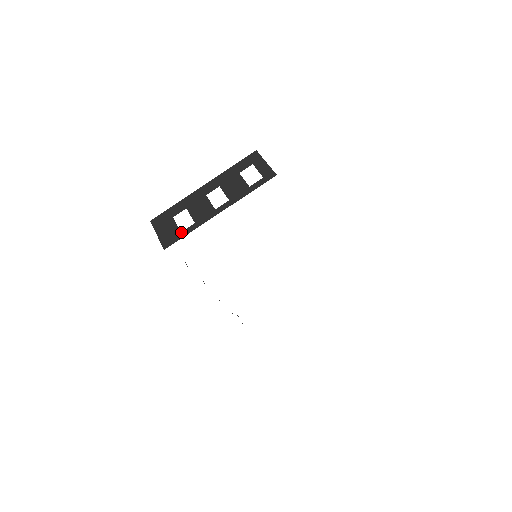
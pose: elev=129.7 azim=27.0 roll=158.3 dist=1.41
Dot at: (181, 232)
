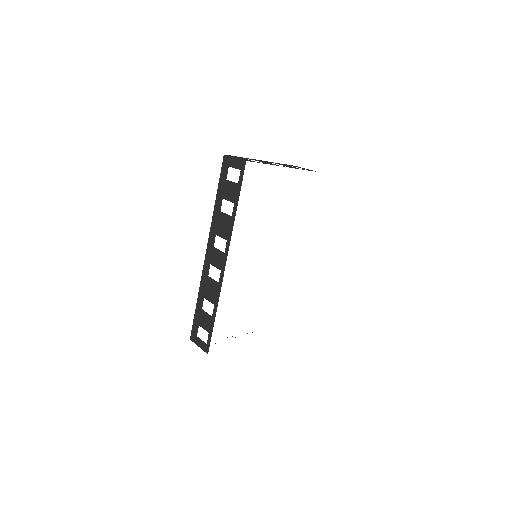
Dot at: (257, 162)
